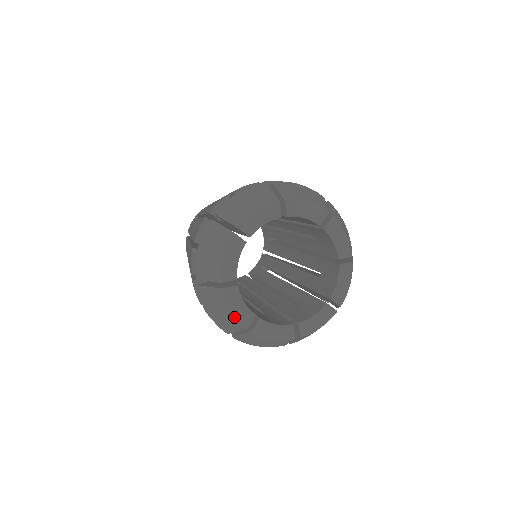
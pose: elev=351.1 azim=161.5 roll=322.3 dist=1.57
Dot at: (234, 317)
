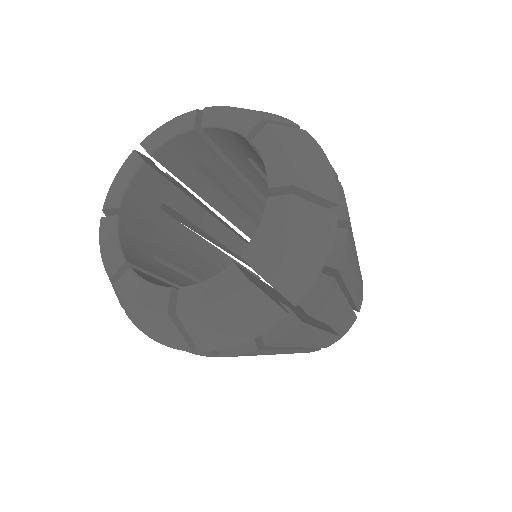
Dot at: (144, 309)
